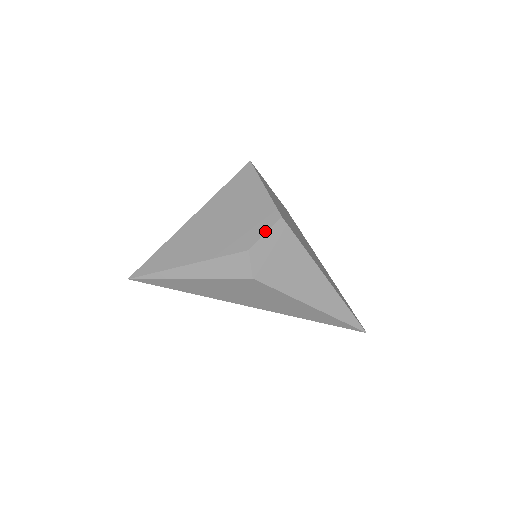
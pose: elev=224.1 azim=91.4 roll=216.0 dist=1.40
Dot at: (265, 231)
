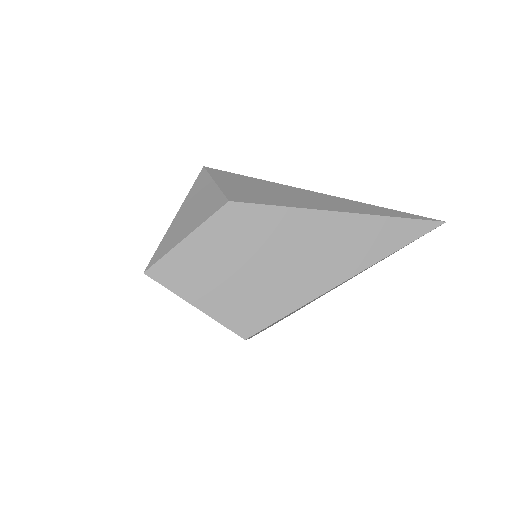
Dot at: occluded
